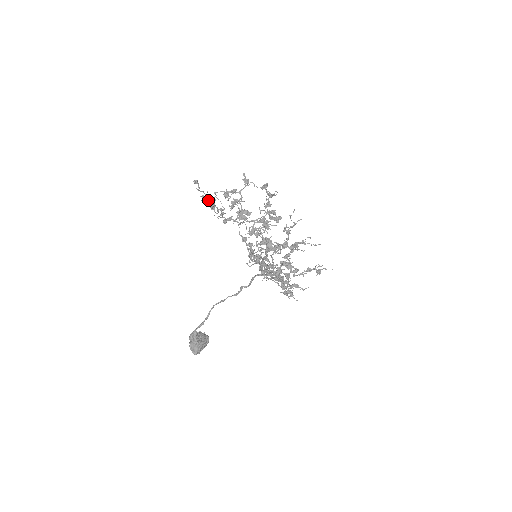
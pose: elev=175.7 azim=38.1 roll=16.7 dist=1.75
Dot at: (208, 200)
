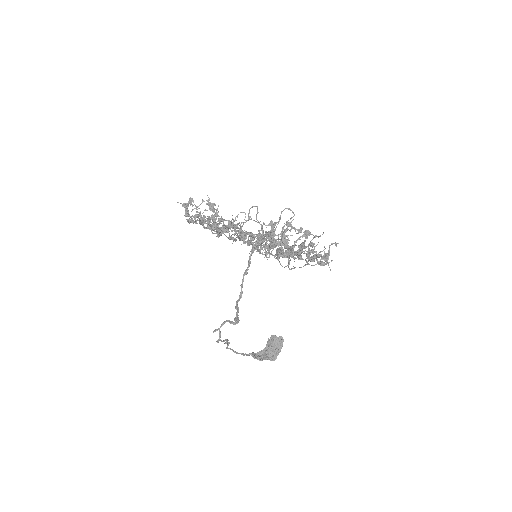
Dot at: occluded
